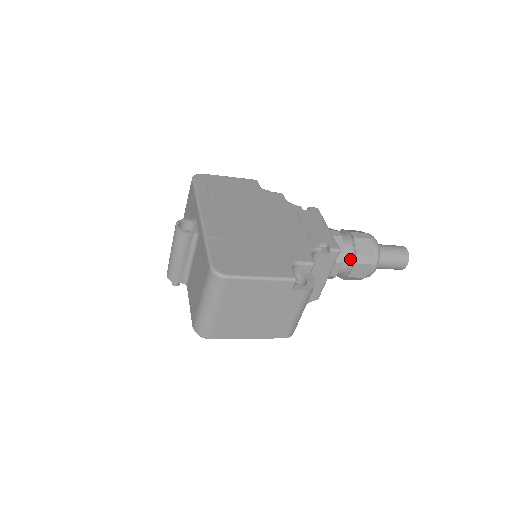
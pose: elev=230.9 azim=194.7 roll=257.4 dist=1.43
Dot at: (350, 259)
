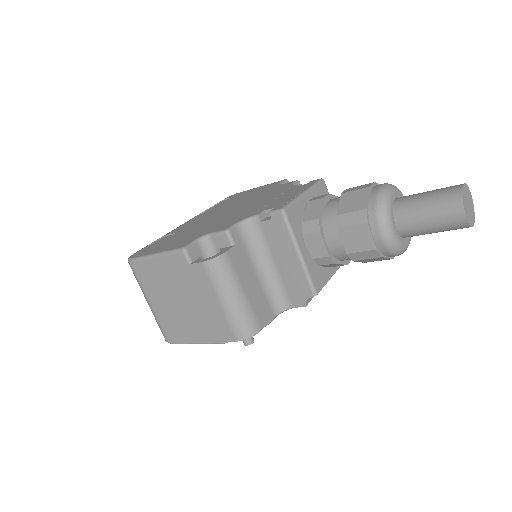
Dot at: (335, 225)
